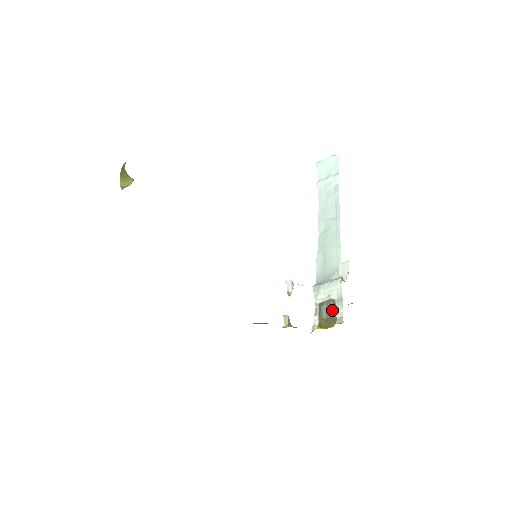
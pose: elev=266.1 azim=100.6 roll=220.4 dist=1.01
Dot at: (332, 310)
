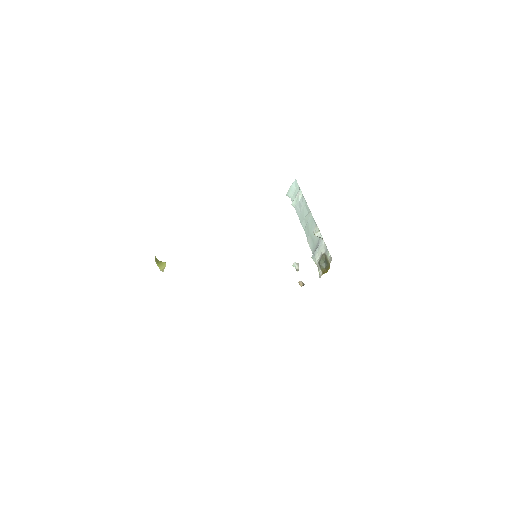
Dot at: (326, 260)
